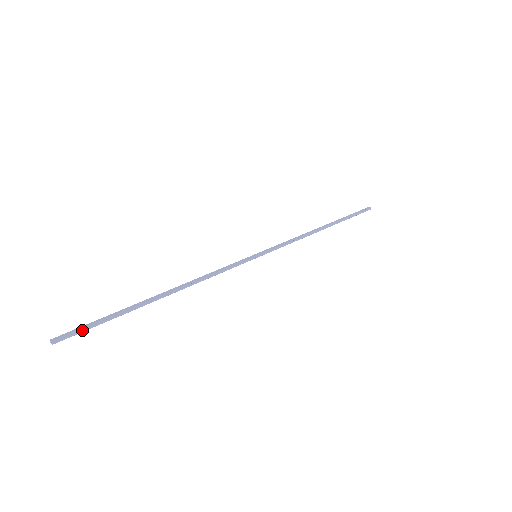
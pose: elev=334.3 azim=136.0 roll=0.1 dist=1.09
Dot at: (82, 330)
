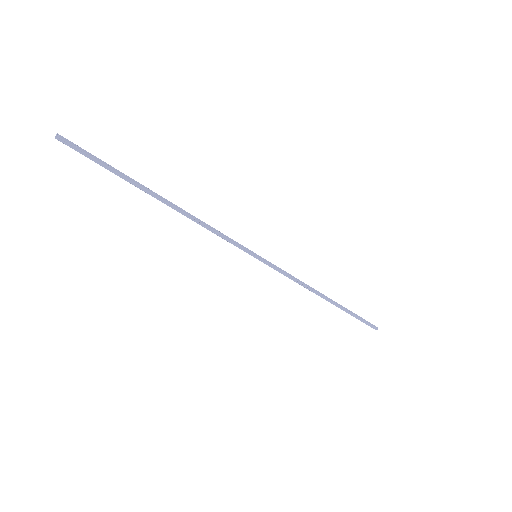
Dot at: (84, 153)
